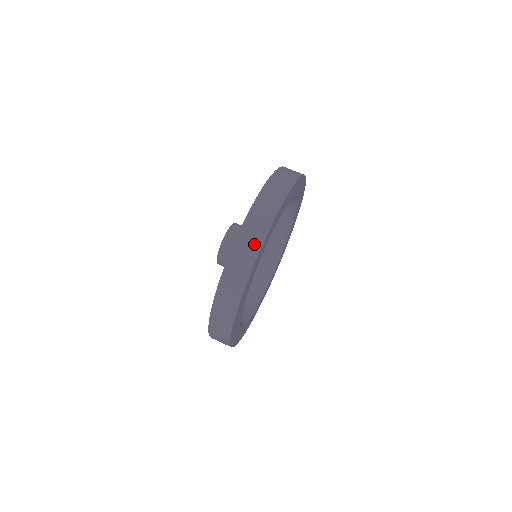
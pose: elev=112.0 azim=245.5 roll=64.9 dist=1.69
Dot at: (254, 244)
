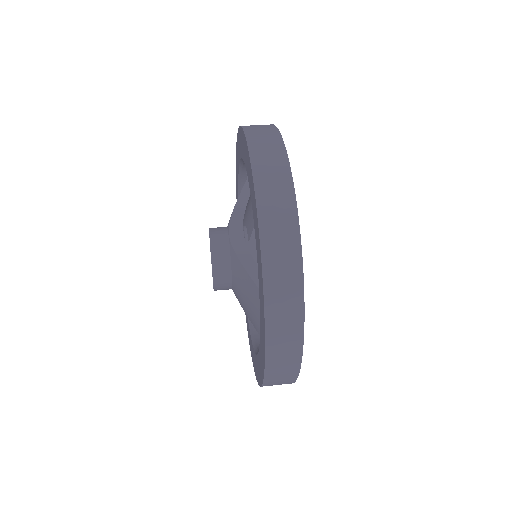
Dot at: (270, 134)
